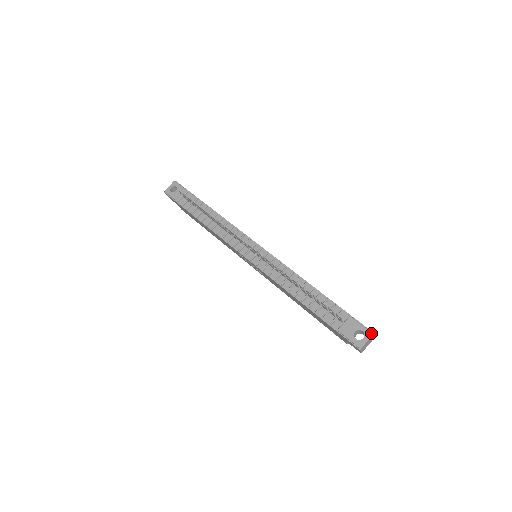
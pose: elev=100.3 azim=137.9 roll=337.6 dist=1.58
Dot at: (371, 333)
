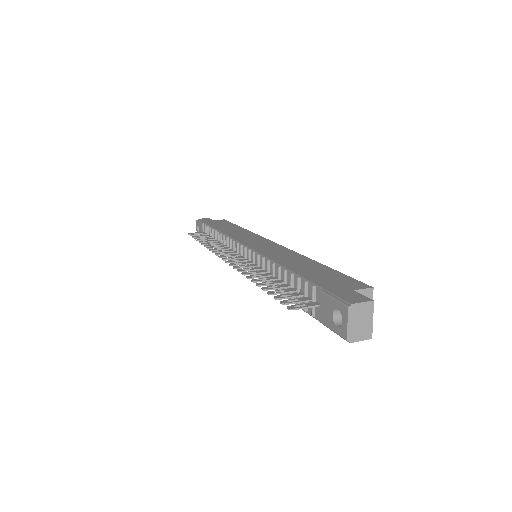
Dot at: (345, 307)
